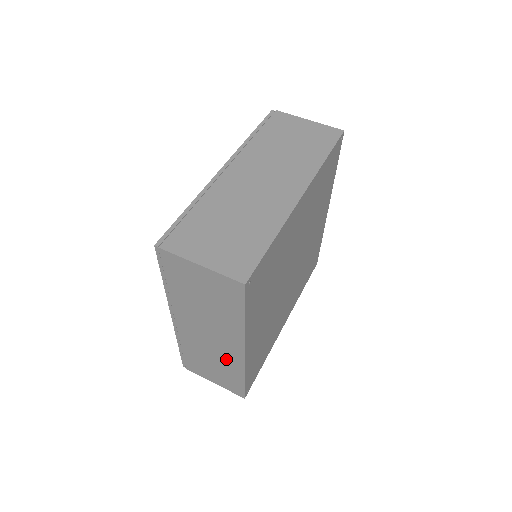
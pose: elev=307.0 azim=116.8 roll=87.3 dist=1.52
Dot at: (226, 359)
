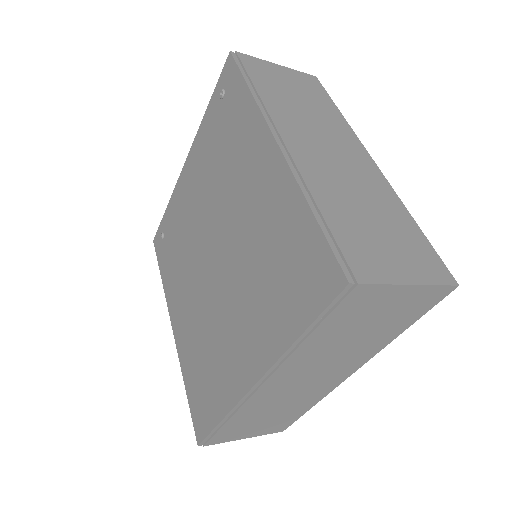
Dot at: (371, 188)
